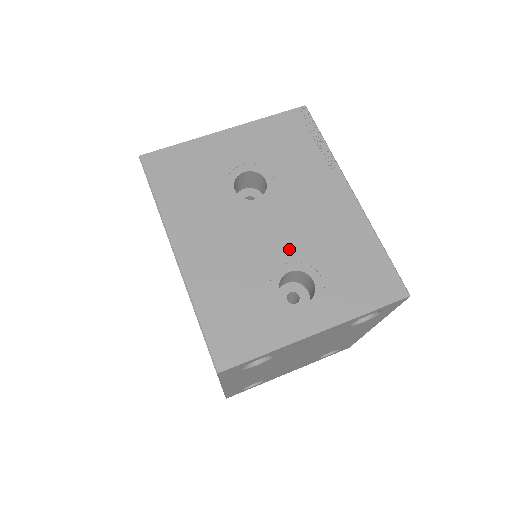
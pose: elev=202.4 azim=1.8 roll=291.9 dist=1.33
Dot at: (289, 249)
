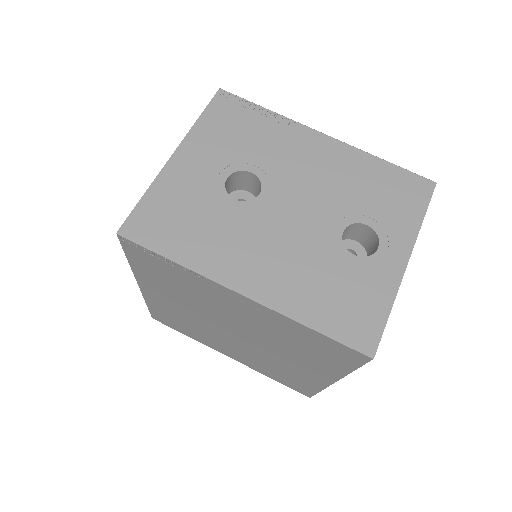
Dot at: (325, 214)
